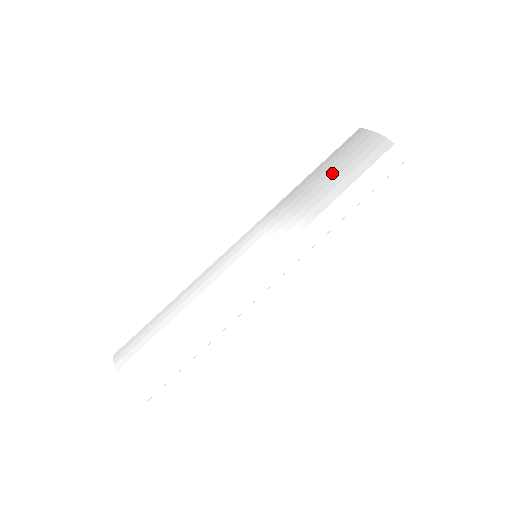
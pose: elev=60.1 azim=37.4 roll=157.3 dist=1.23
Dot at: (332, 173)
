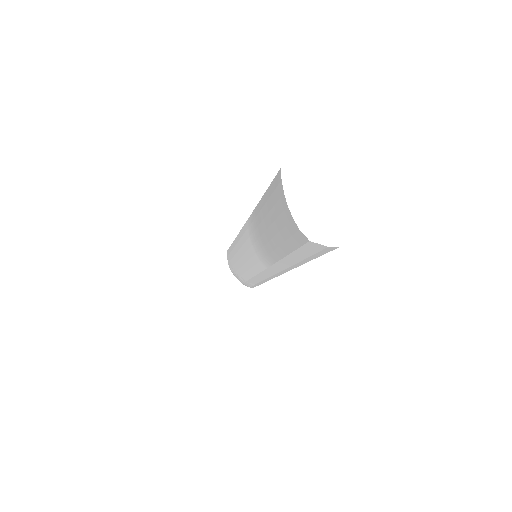
Dot at: (270, 229)
